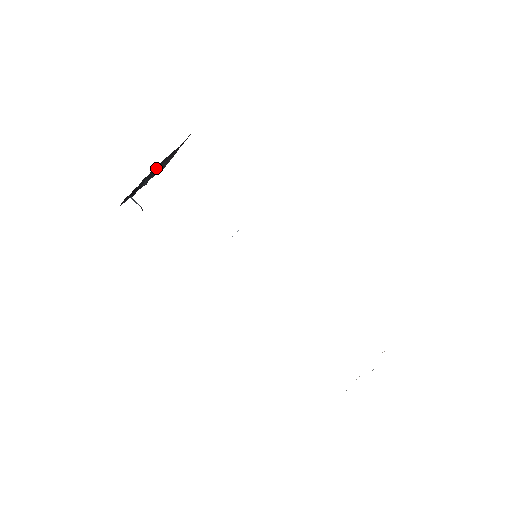
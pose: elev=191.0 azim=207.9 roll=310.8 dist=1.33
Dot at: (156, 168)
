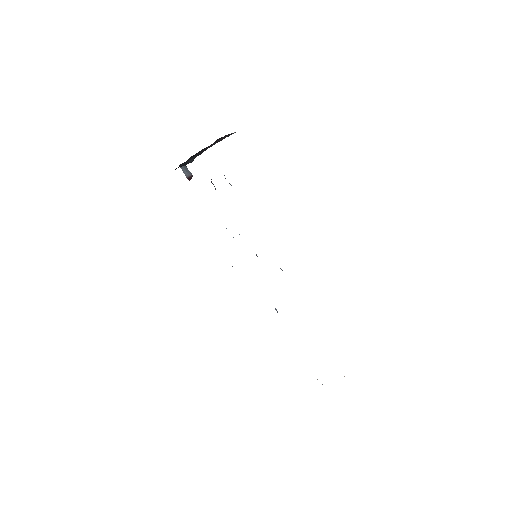
Dot at: (201, 151)
